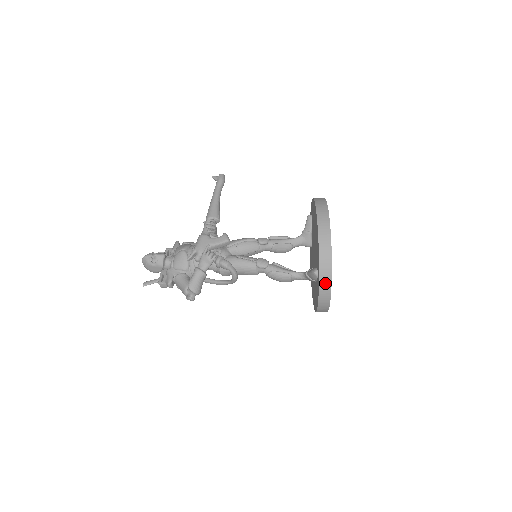
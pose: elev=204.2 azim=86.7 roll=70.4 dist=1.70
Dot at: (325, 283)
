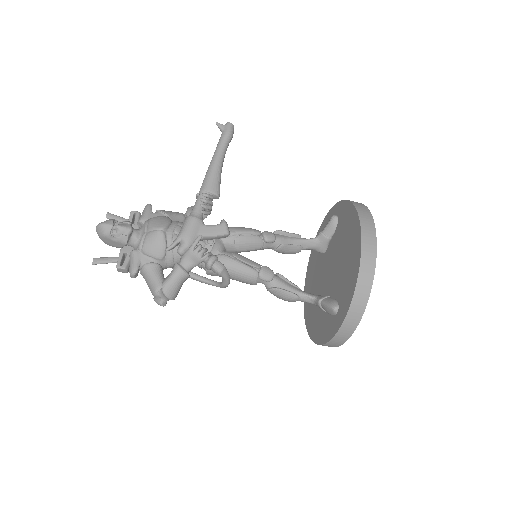
Dot at: (347, 330)
